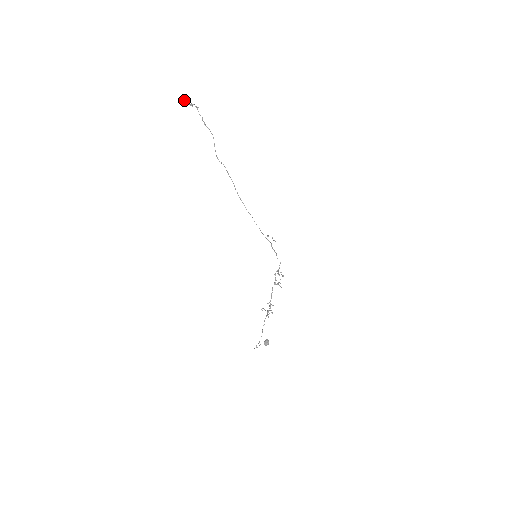
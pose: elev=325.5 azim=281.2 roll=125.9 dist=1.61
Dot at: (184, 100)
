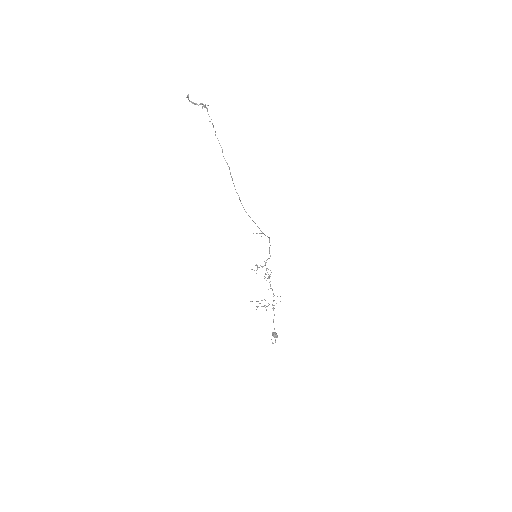
Dot at: (188, 99)
